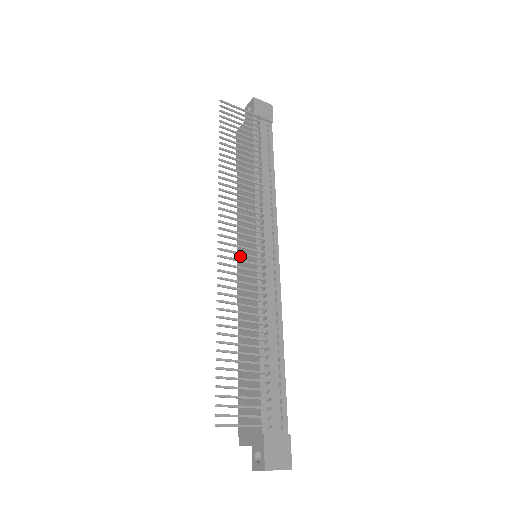
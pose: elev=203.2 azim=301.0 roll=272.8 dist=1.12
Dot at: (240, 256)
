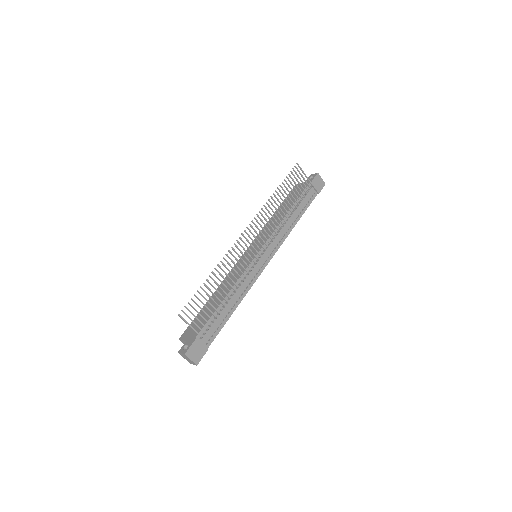
Dot at: (248, 250)
